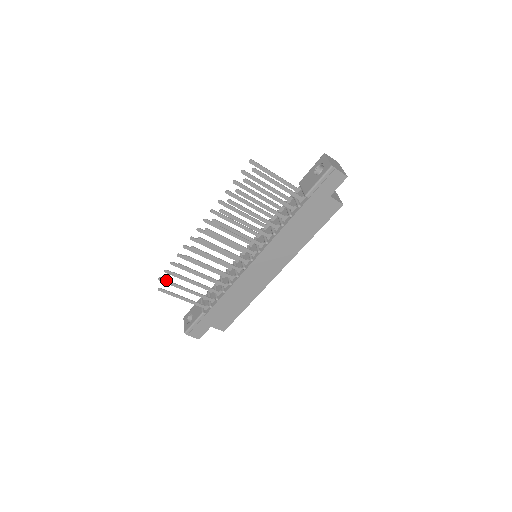
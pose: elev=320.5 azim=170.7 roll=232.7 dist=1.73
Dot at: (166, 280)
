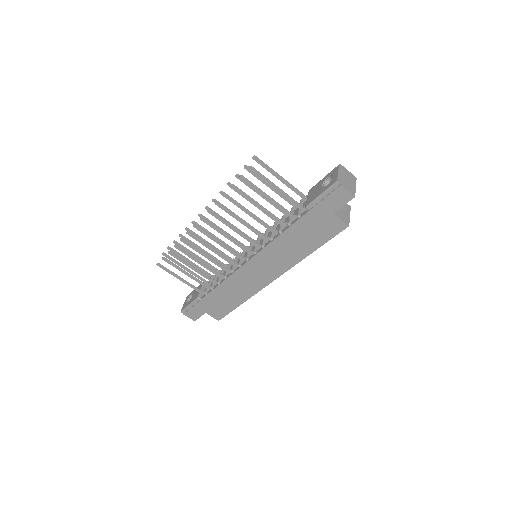
Dot at: (164, 257)
